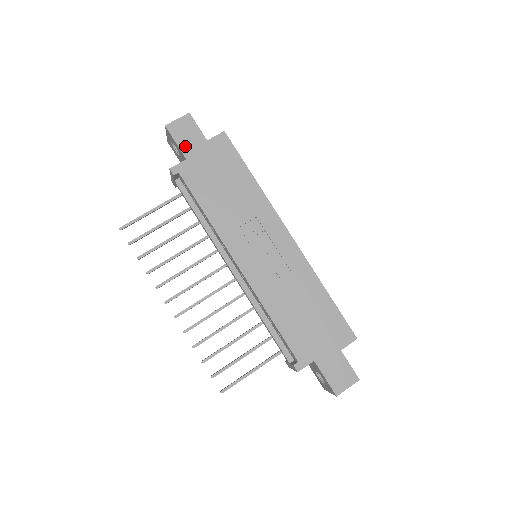
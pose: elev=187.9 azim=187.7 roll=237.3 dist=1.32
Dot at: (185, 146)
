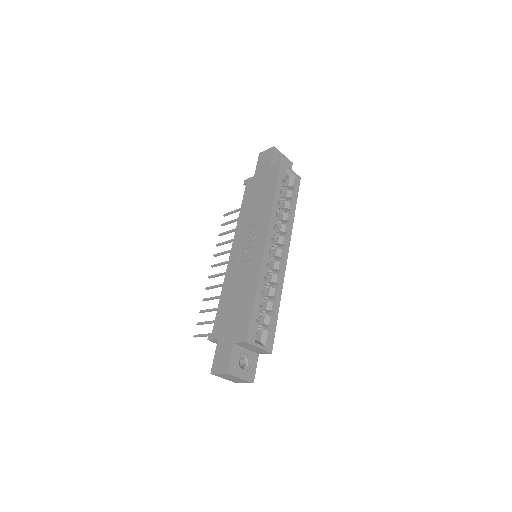
Dot at: (259, 167)
